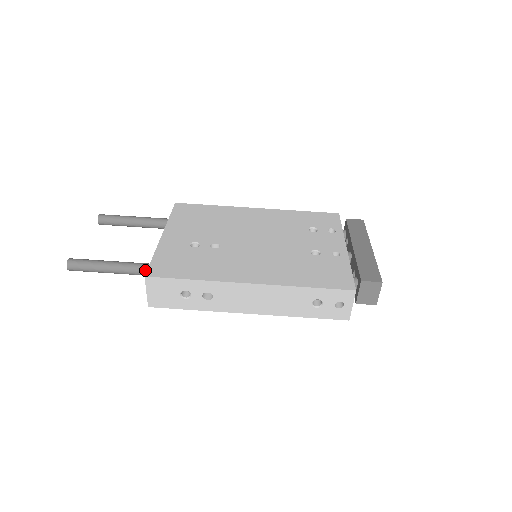
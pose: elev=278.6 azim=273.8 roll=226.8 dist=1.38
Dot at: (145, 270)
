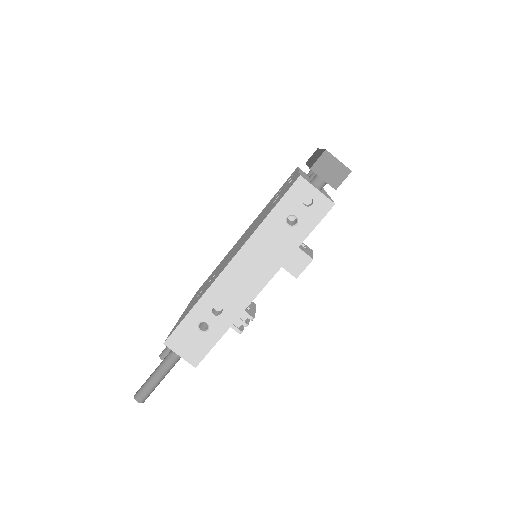
Dot at: occluded
